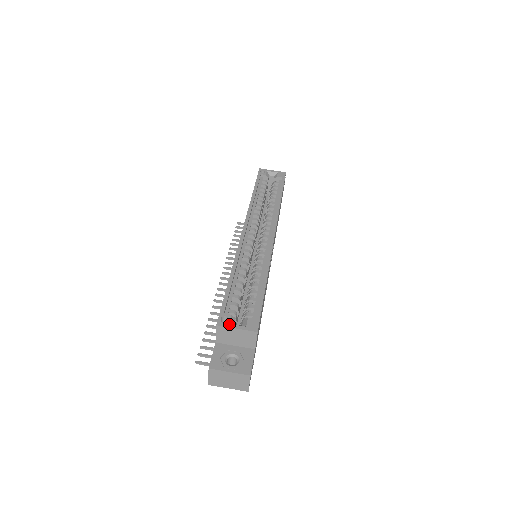
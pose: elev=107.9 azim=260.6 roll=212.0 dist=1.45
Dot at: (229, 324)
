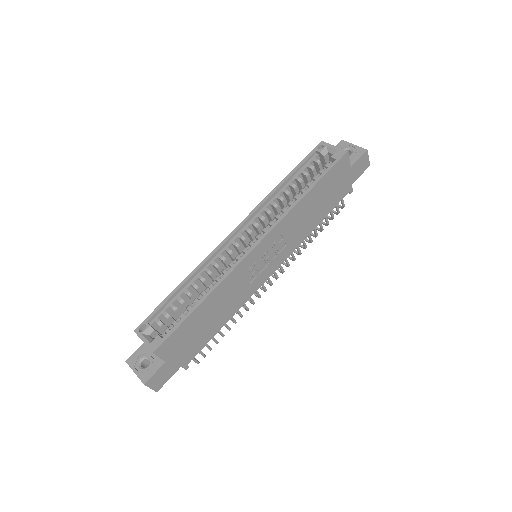
Dot at: (141, 334)
